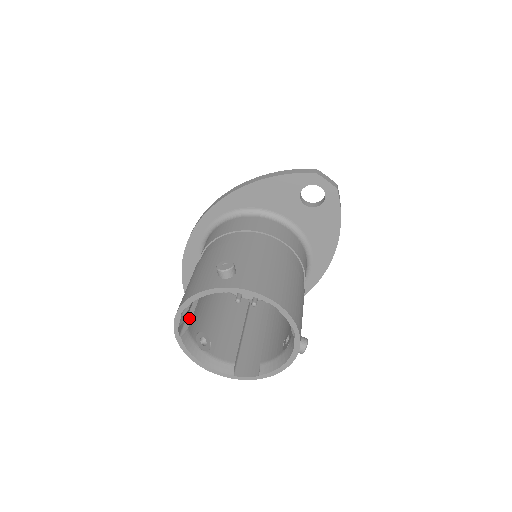
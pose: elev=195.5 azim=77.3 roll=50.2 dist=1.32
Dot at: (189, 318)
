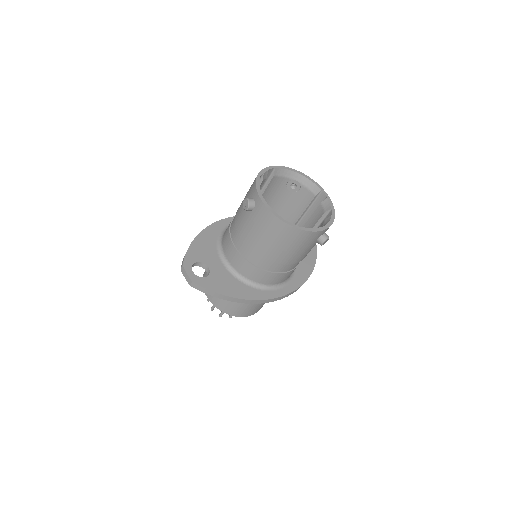
Dot at: occluded
